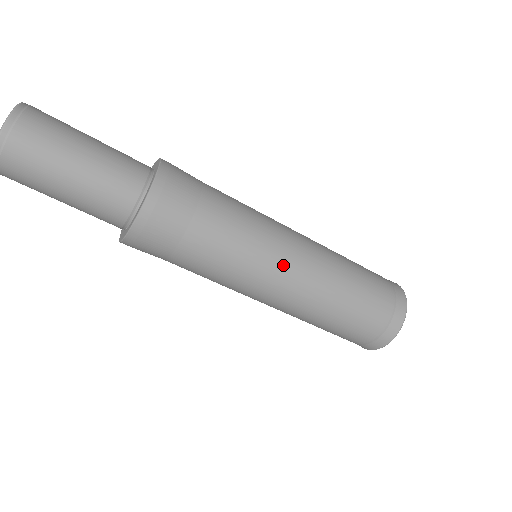
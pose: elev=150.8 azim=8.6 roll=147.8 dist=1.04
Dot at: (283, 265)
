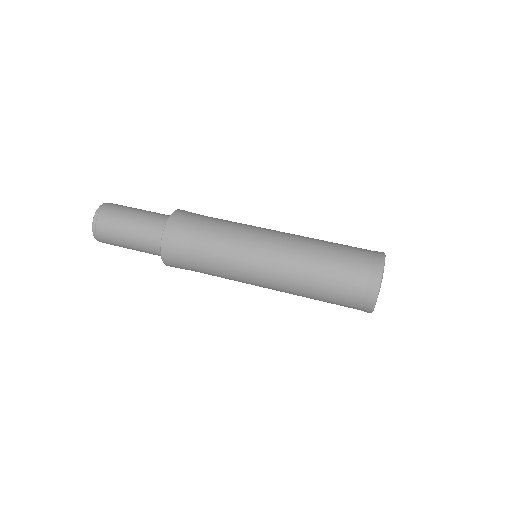
Dot at: (256, 274)
